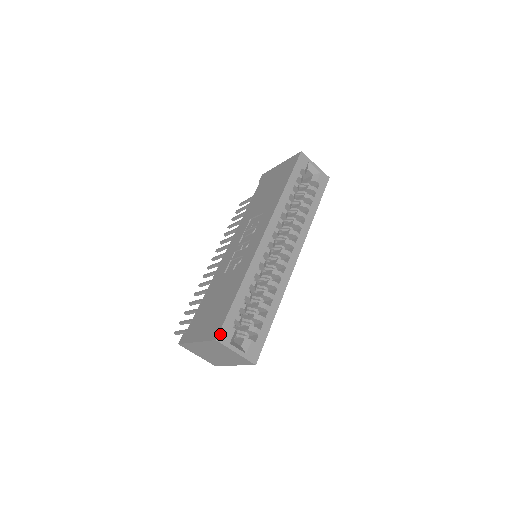
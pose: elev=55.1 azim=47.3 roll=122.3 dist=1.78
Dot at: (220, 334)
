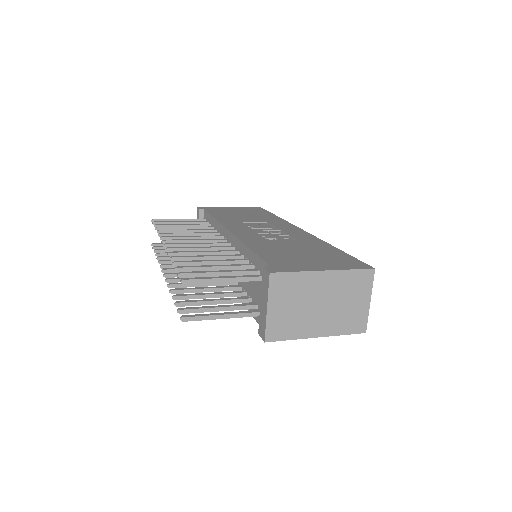
Dot at: (369, 267)
